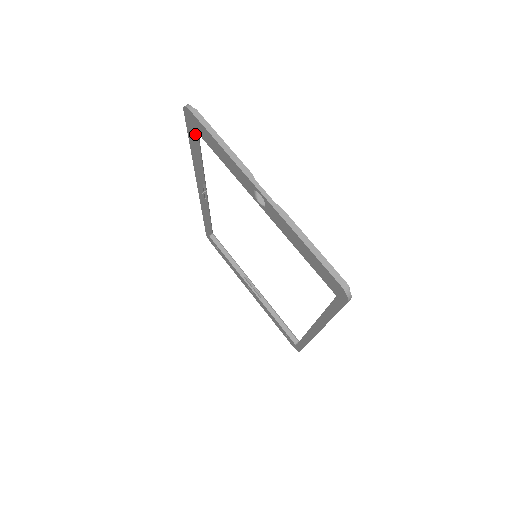
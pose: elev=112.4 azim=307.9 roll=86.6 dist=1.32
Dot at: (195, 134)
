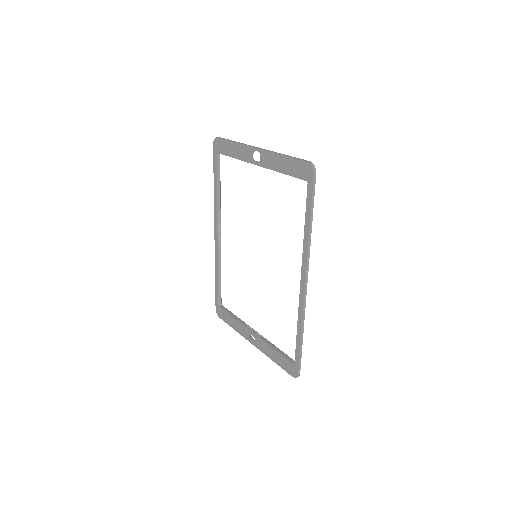
Dot at: (218, 164)
